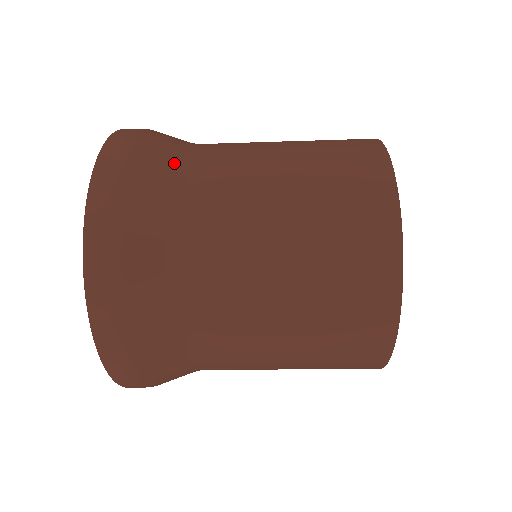
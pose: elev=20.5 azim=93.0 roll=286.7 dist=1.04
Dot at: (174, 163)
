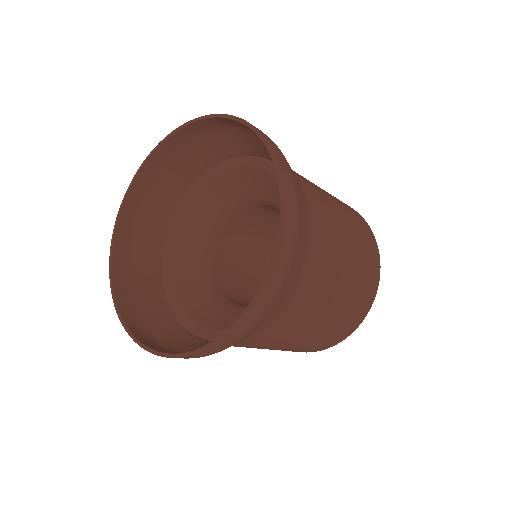
Dot at: occluded
